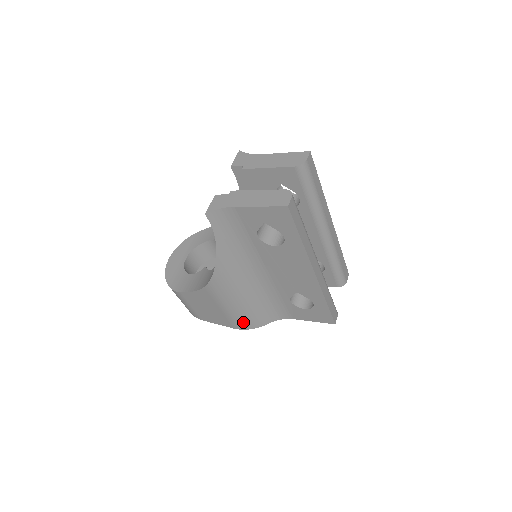
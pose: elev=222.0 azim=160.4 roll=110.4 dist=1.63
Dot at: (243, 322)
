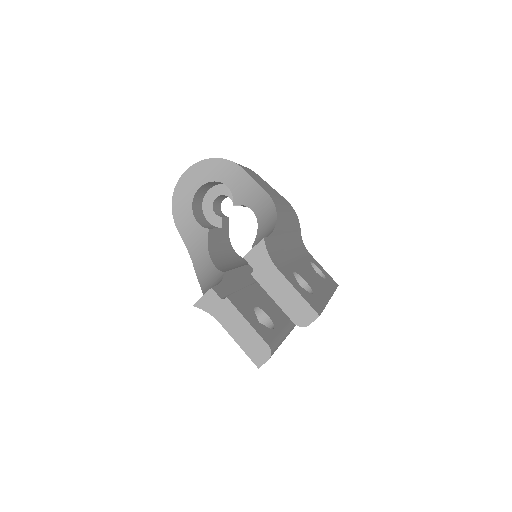
Dot at: occluded
